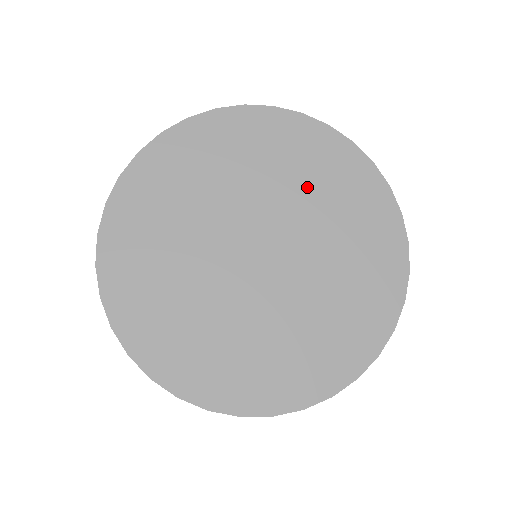
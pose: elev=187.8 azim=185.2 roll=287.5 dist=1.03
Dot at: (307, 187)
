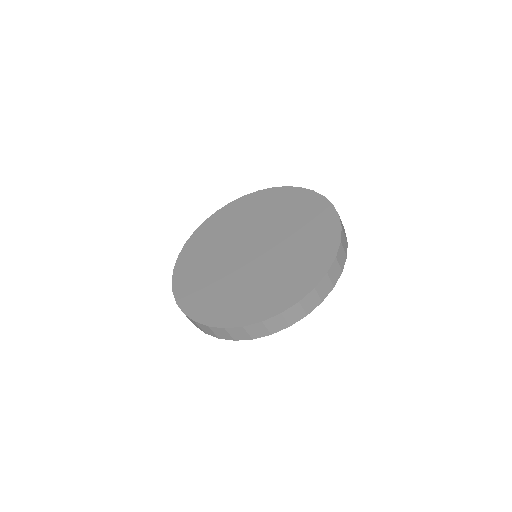
Dot at: (299, 235)
